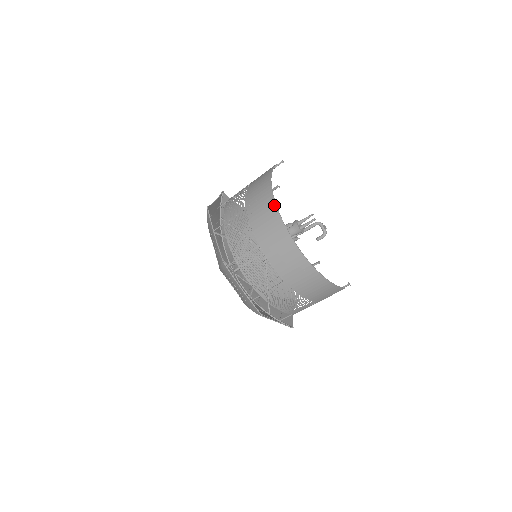
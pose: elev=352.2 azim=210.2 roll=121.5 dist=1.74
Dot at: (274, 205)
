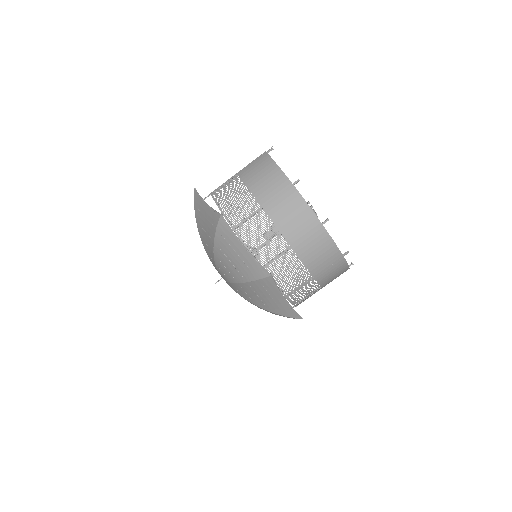
Dot at: (303, 202)
